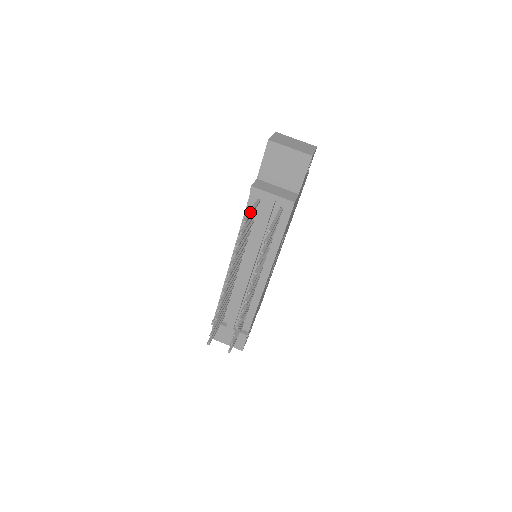
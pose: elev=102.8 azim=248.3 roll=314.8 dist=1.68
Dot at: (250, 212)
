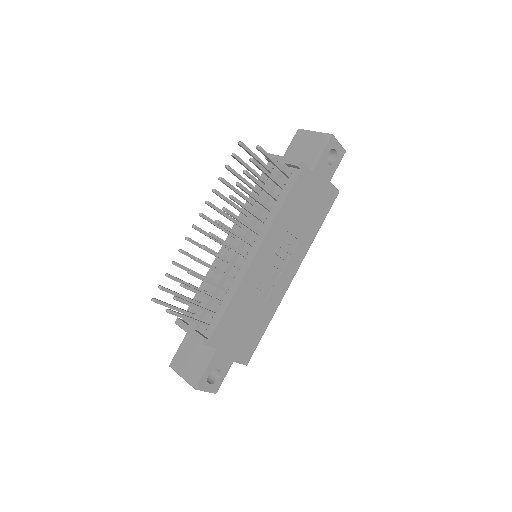
Dot at: (253, 153)
